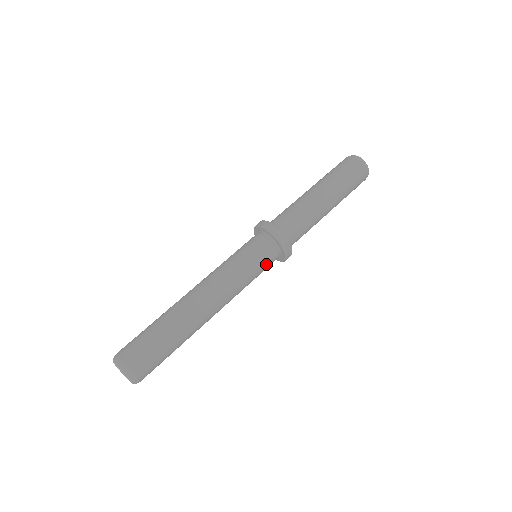
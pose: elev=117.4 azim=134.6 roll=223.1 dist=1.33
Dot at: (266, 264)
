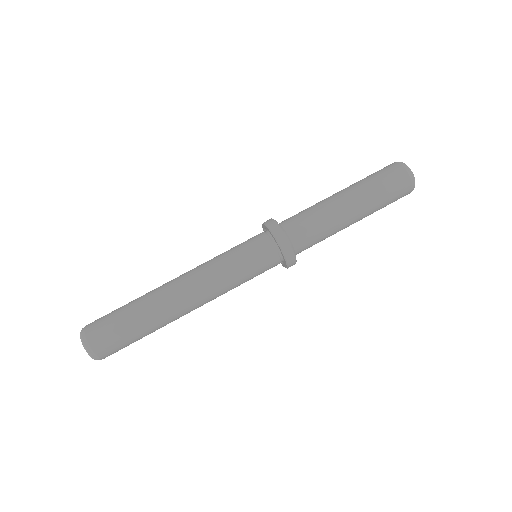
Dot at: (263, 272)
